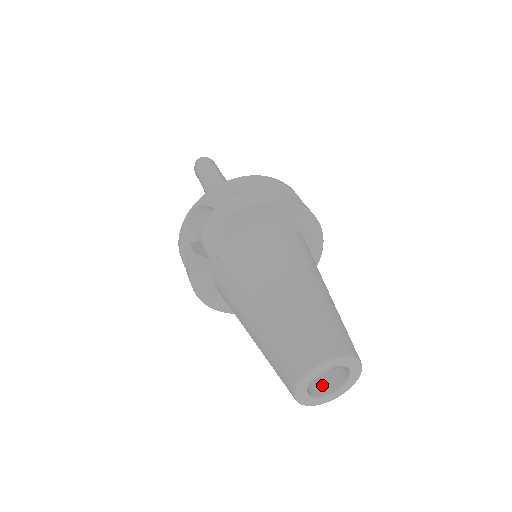
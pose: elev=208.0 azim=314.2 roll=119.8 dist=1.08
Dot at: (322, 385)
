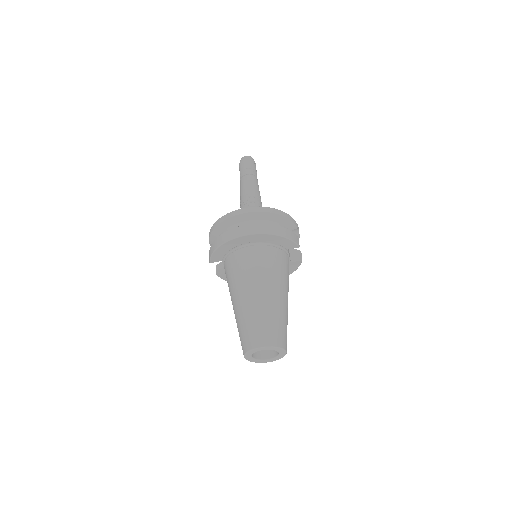
Dot at: occluded
